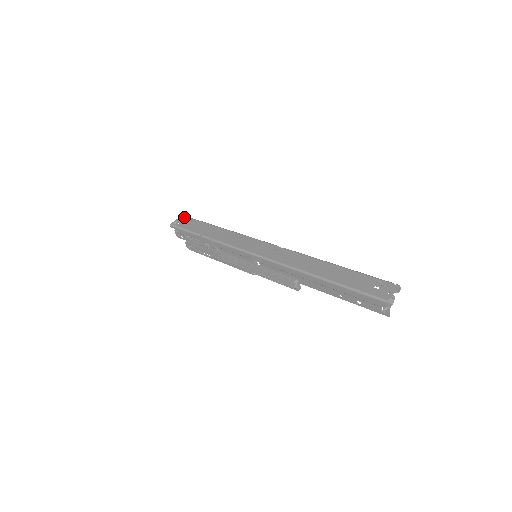
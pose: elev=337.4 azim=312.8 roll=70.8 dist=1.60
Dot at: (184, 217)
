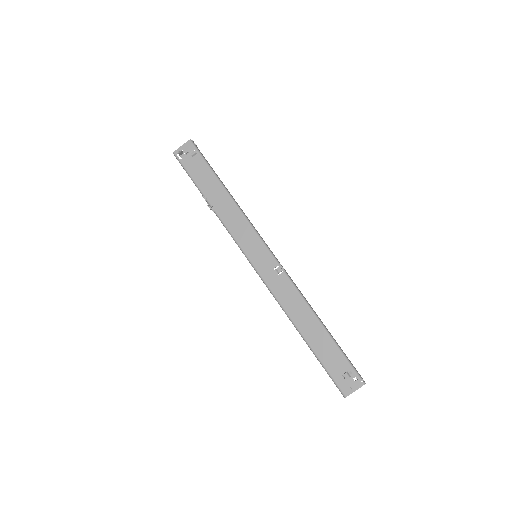
Dot at: (191, 146)
